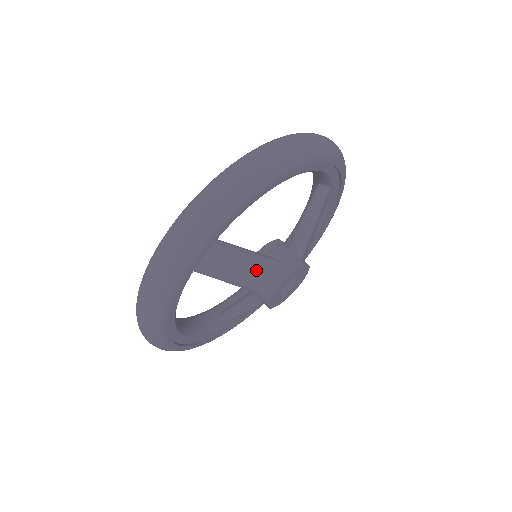
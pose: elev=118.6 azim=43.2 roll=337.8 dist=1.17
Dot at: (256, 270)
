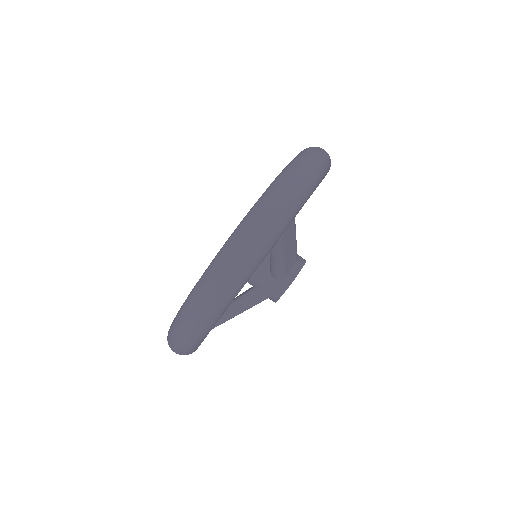
Dot at: (249, 308)
